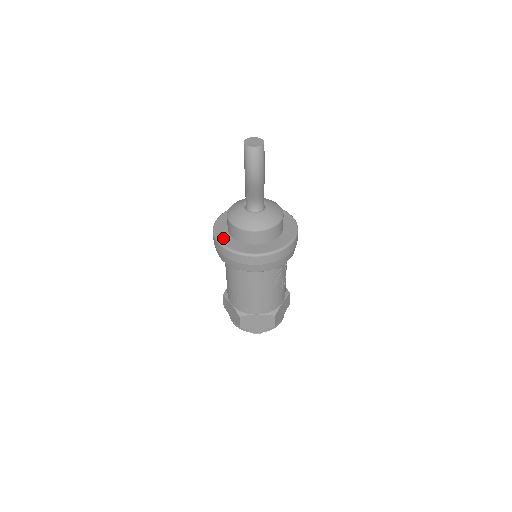
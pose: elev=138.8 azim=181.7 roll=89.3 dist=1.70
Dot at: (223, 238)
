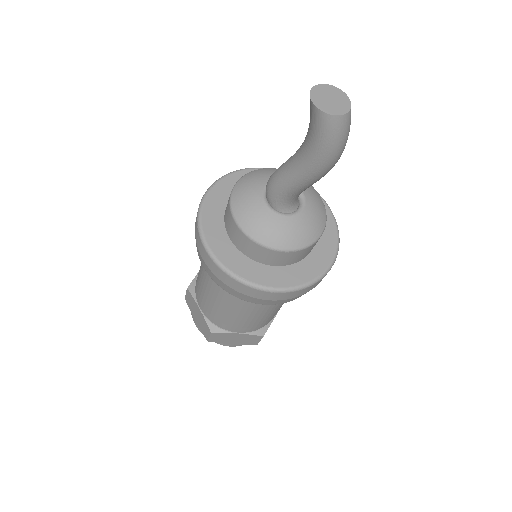
Dot at: (271, 279)
